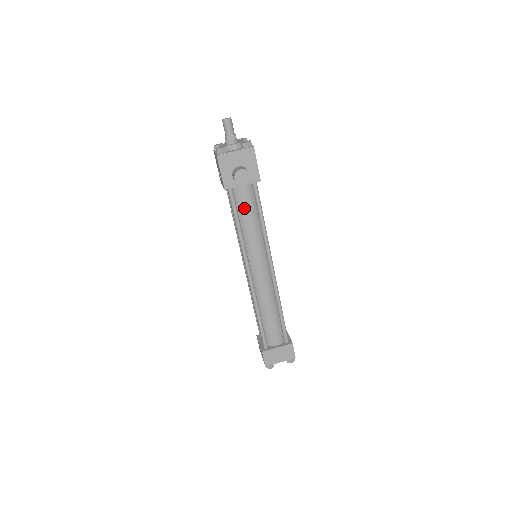
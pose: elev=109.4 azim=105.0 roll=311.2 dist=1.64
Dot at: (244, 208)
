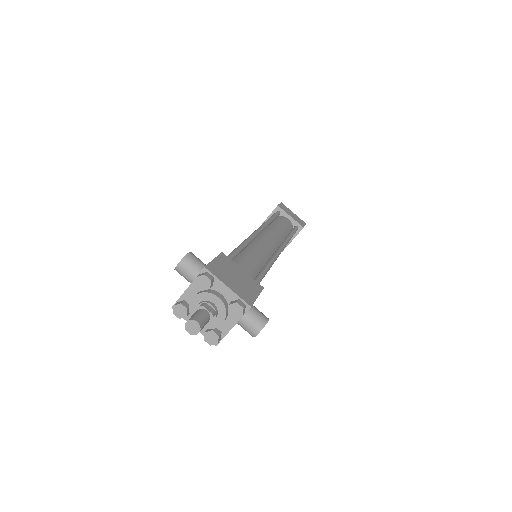
Dot at: occluded
